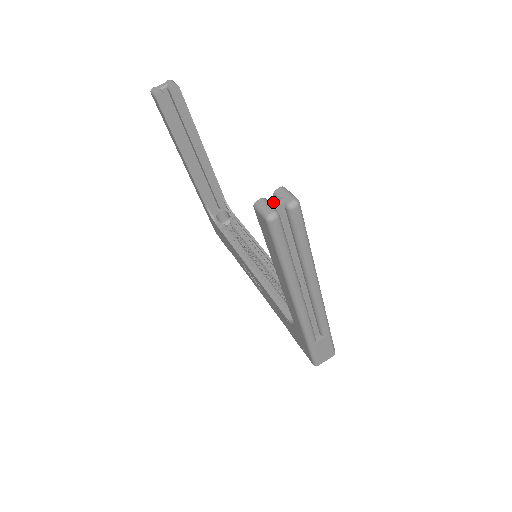
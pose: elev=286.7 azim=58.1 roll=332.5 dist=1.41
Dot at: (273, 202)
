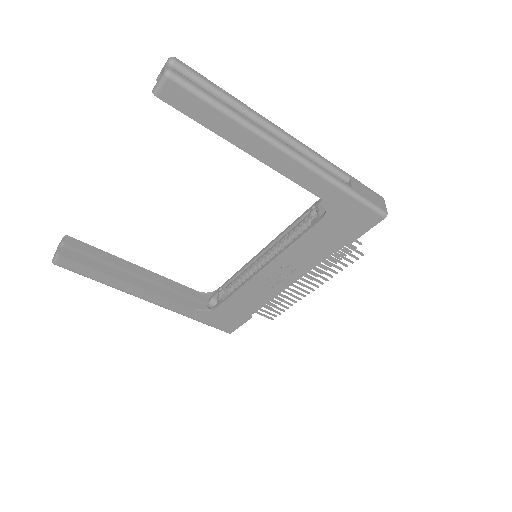
Dot at: (160, 75)
